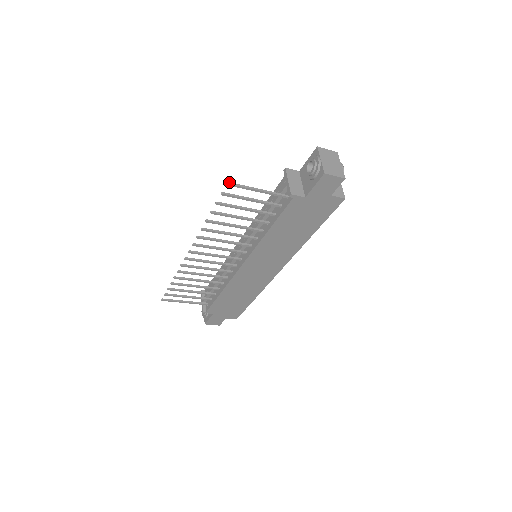
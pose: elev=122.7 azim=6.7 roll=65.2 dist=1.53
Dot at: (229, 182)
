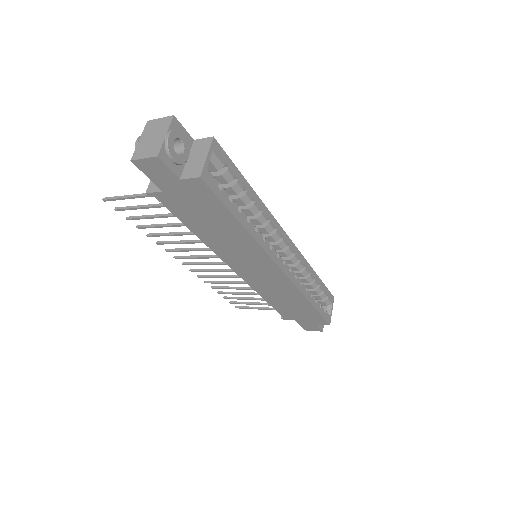
Dot at: (104, 198)
